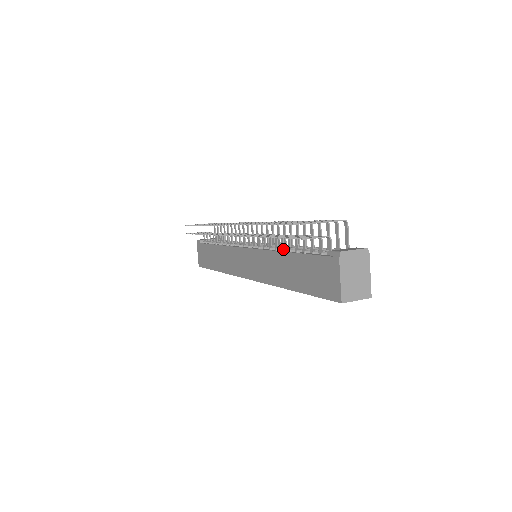
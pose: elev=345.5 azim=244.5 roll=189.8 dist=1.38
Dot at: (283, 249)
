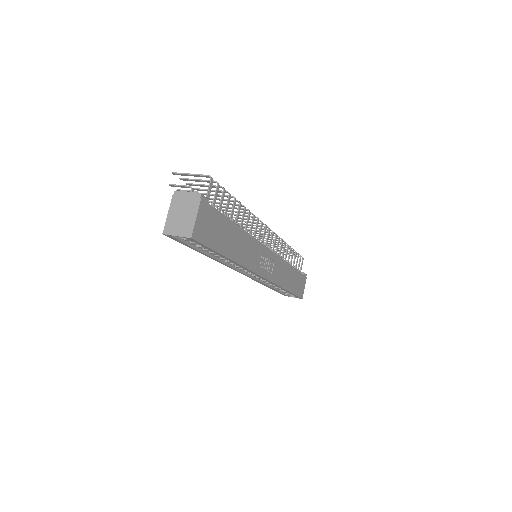
Dot at: occluded
